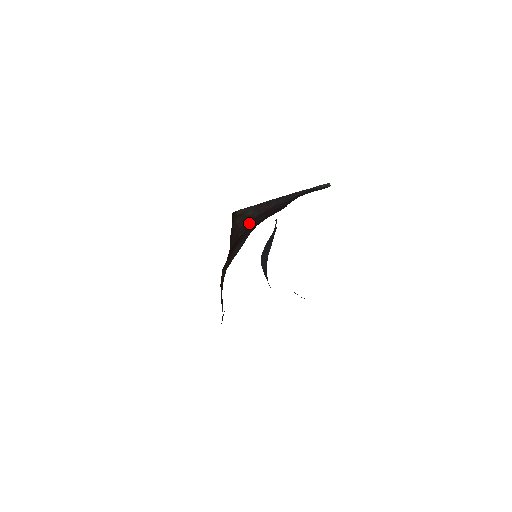
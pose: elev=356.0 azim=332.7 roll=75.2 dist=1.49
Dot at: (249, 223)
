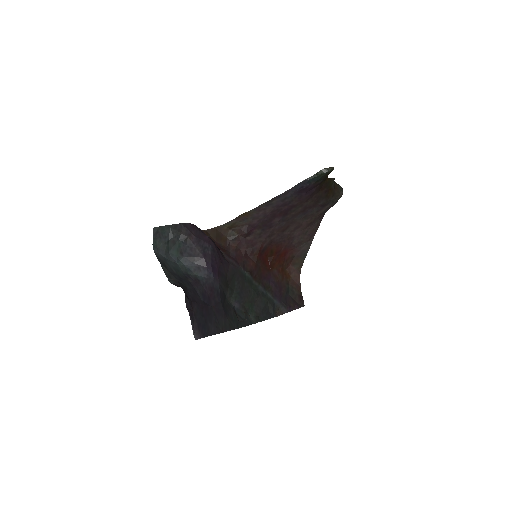
Dot at: (260, 229)
